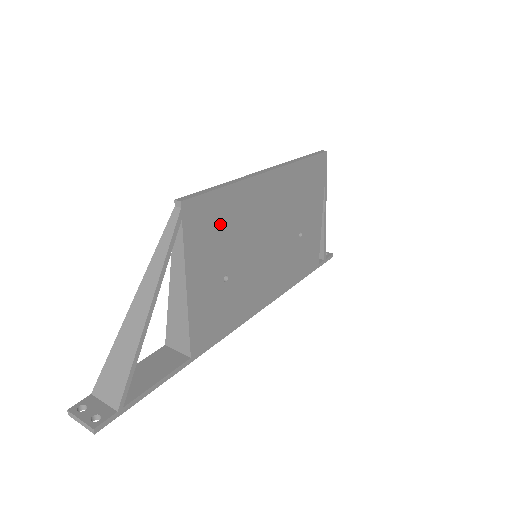
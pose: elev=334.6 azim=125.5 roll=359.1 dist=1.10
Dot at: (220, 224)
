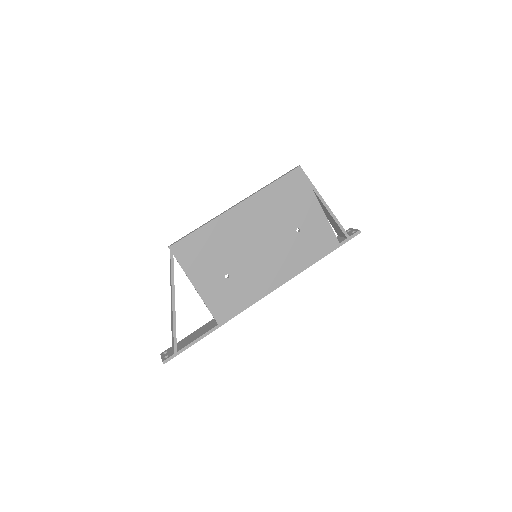
Dot at: (205, 249)
